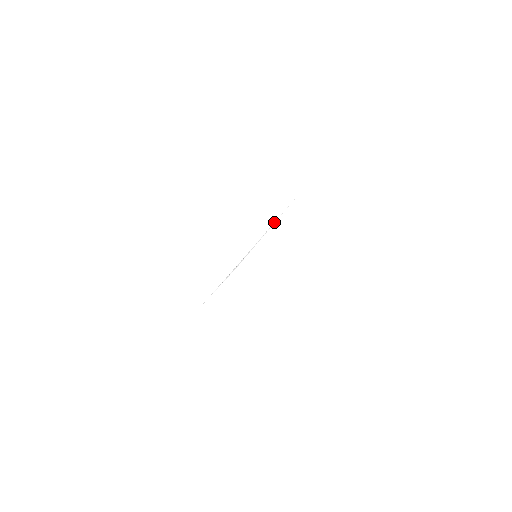
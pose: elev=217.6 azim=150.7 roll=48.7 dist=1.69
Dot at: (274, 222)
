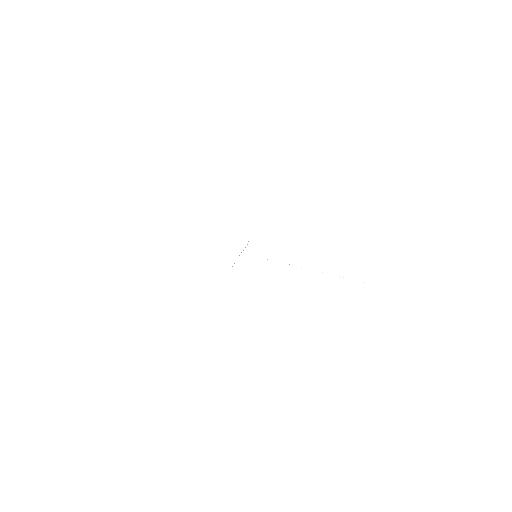
Dot at: occluded
